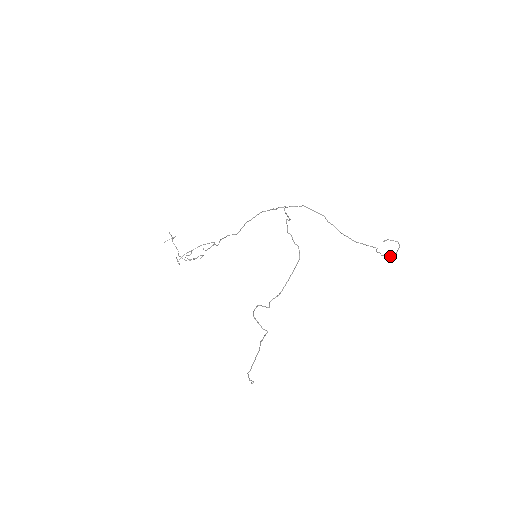
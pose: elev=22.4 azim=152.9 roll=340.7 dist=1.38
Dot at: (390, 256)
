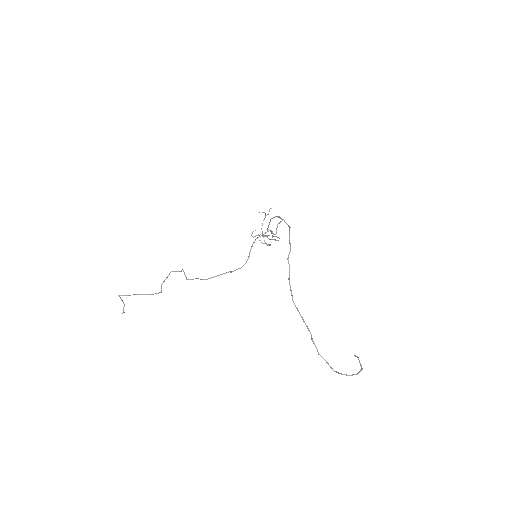
Dot at: occluded
